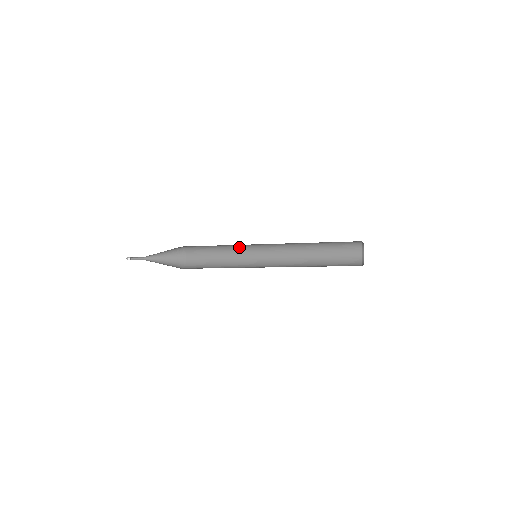
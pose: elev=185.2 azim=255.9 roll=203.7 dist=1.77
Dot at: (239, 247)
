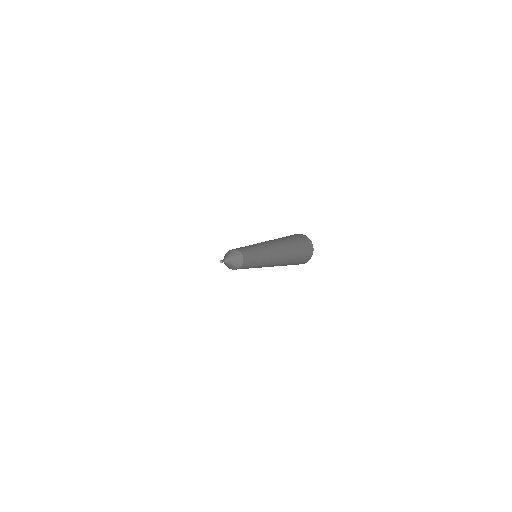
Dot at: (256, 247)
